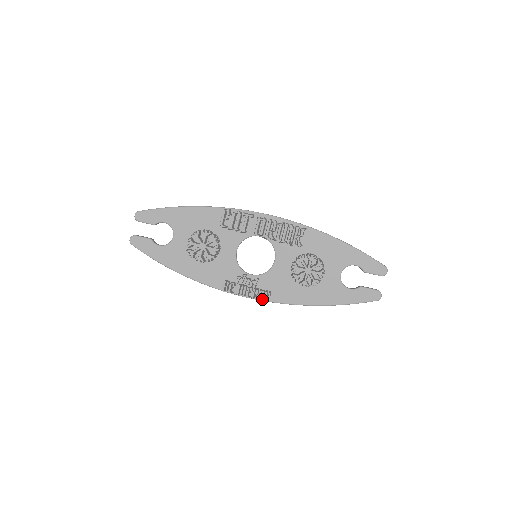
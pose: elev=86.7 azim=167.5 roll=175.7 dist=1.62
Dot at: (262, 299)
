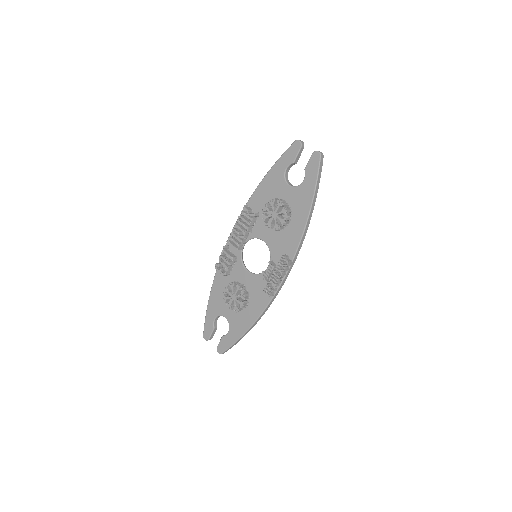
Dot at: (286, 265)
